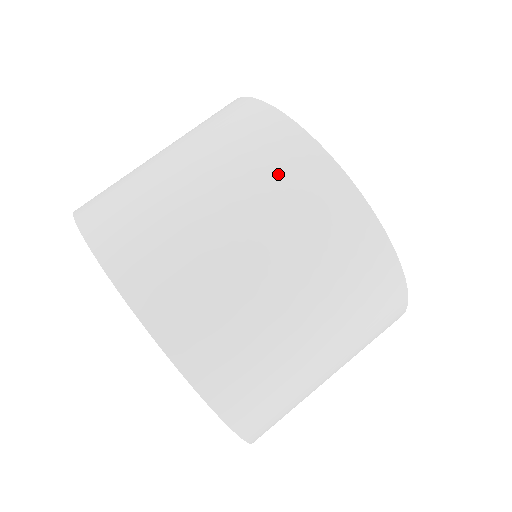
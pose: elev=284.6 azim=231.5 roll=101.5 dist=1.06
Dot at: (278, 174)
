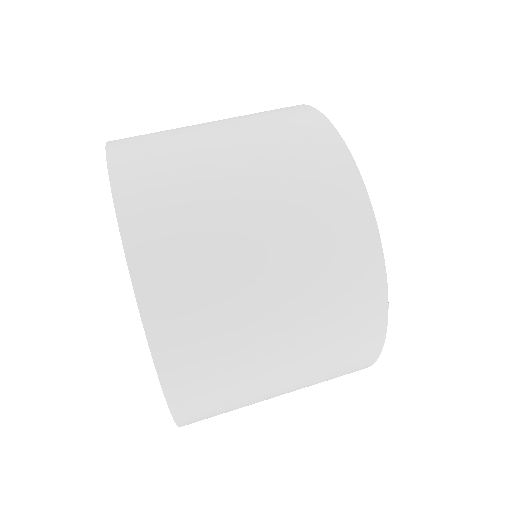
Dot at: (321, 214)
